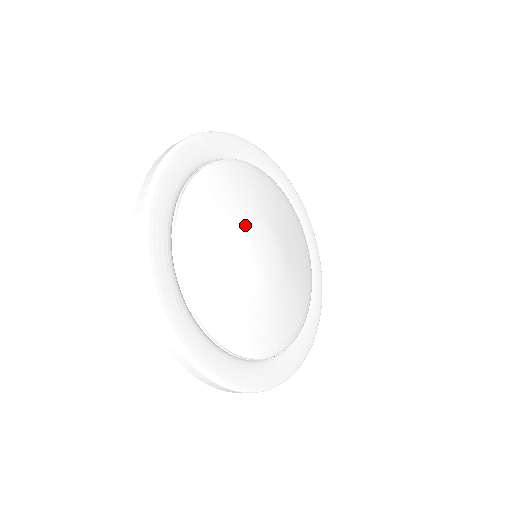
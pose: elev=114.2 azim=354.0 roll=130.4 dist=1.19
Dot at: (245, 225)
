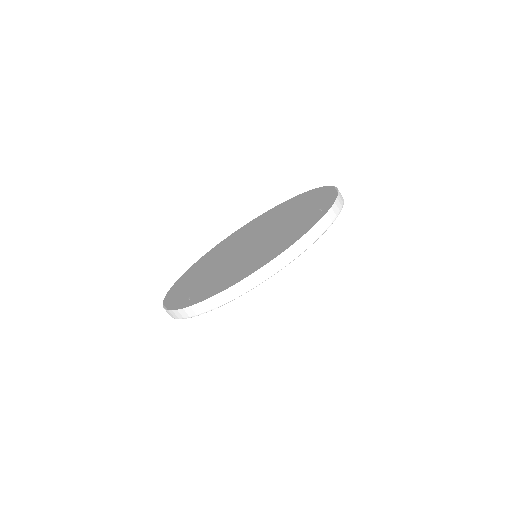
Dot at: occluded
